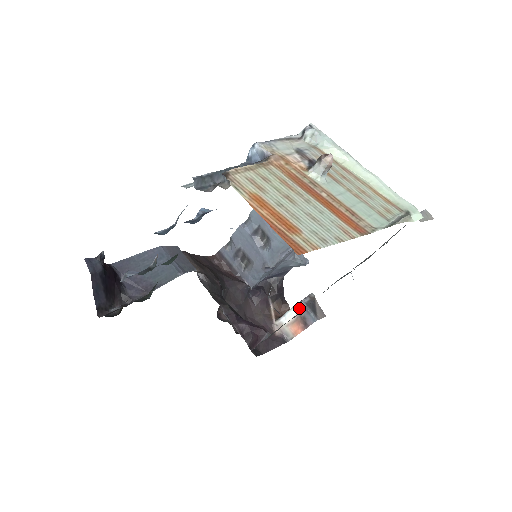
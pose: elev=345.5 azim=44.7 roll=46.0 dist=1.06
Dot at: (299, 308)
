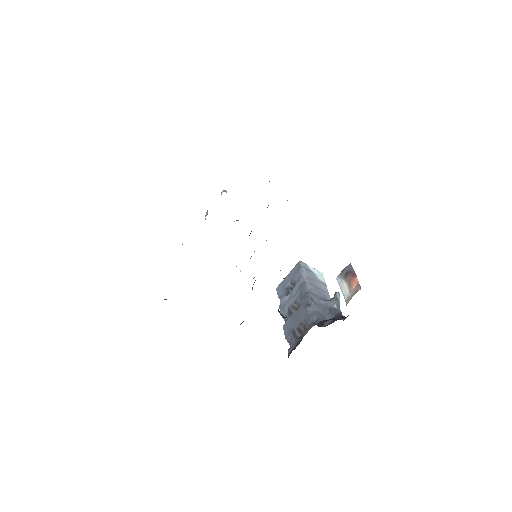
Dot at: (340, 279)
